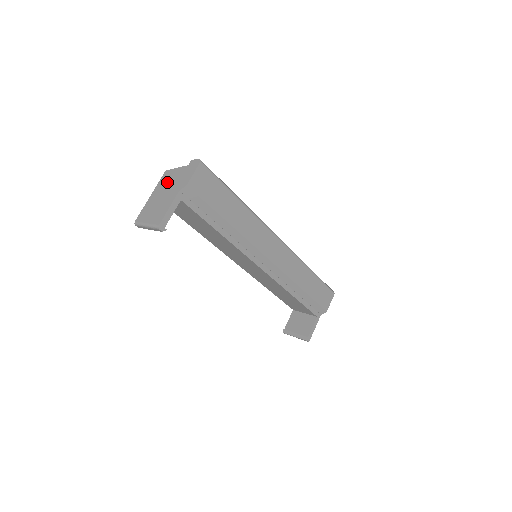
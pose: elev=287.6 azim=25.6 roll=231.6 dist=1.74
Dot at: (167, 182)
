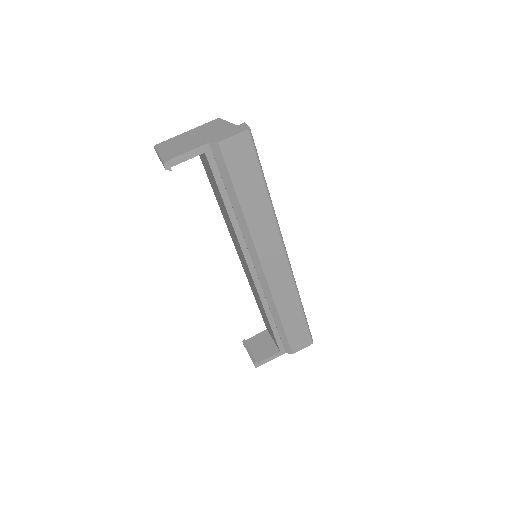
Dot at: (209, 128)
